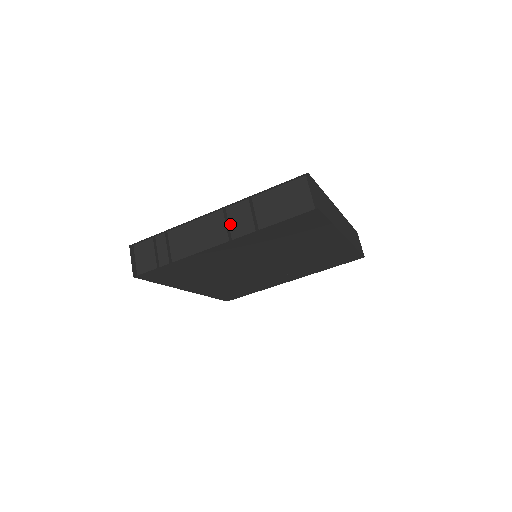
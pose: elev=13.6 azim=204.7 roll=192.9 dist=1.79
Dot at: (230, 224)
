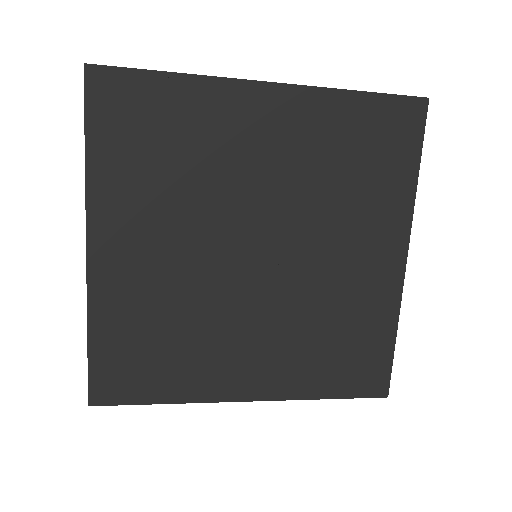
Dot at: occluded
